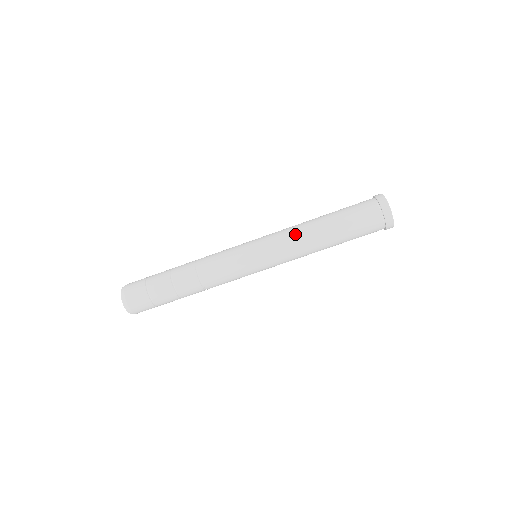
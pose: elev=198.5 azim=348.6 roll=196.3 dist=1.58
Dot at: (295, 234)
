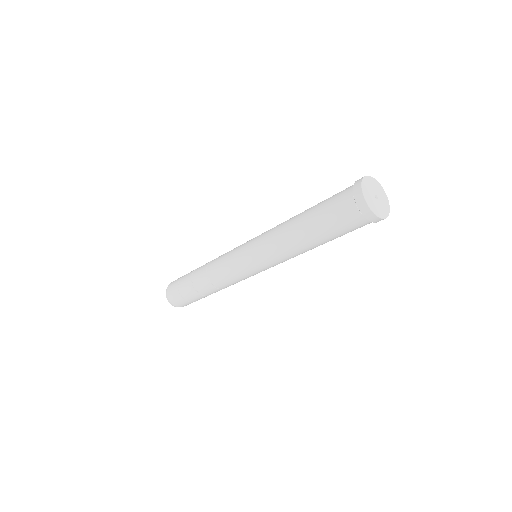
Dot at: (279, 248)
